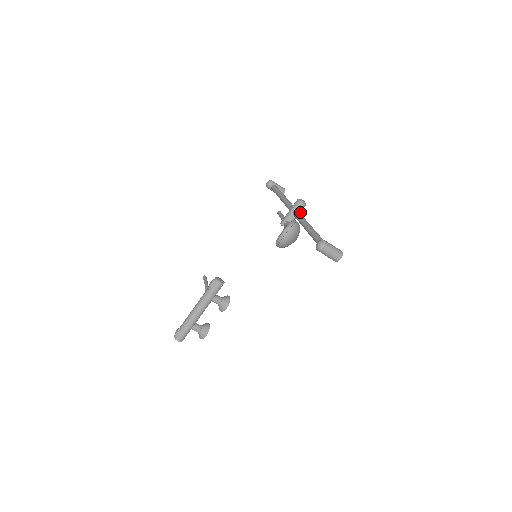
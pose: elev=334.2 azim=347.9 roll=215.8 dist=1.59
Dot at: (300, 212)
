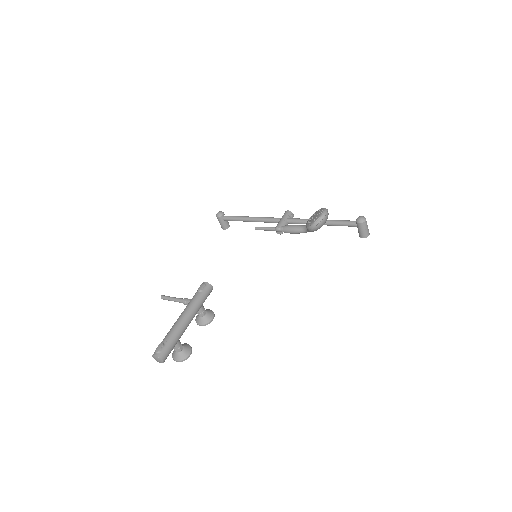
Dot at: occluded
